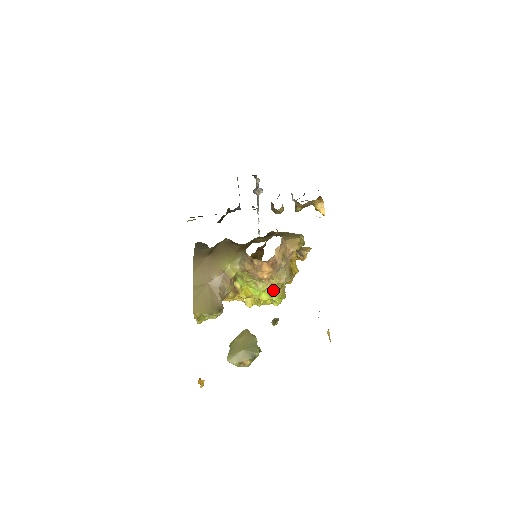
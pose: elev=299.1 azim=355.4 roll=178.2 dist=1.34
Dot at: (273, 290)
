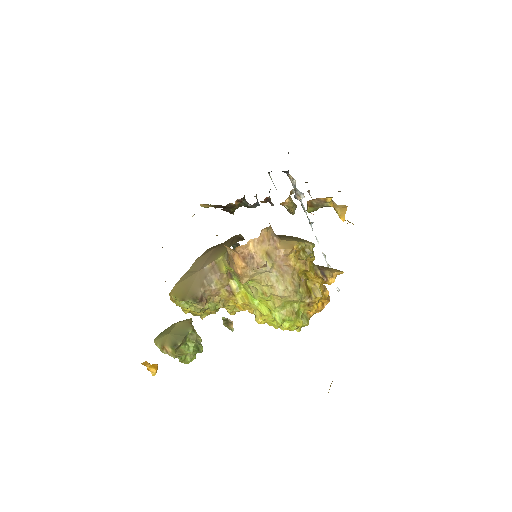
Dot at: (272, 303)
